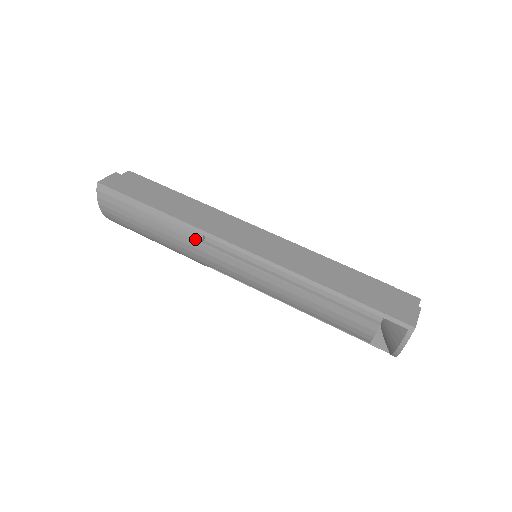
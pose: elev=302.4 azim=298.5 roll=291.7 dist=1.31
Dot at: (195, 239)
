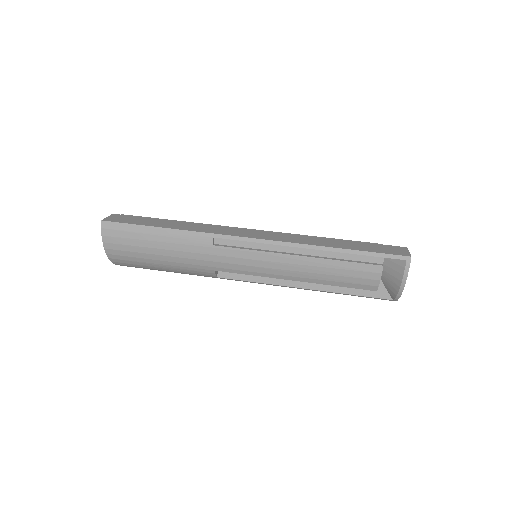
Dot at: (206, 244)
